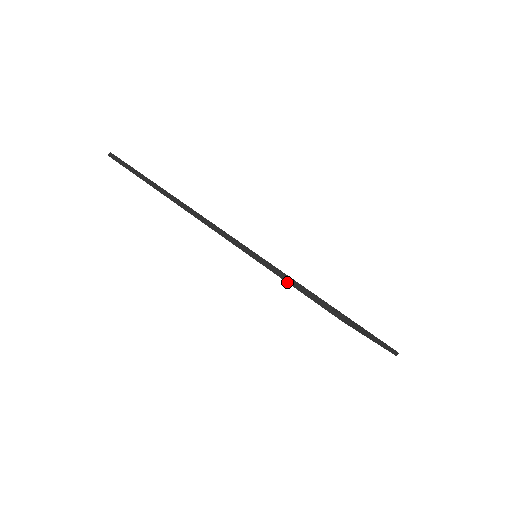
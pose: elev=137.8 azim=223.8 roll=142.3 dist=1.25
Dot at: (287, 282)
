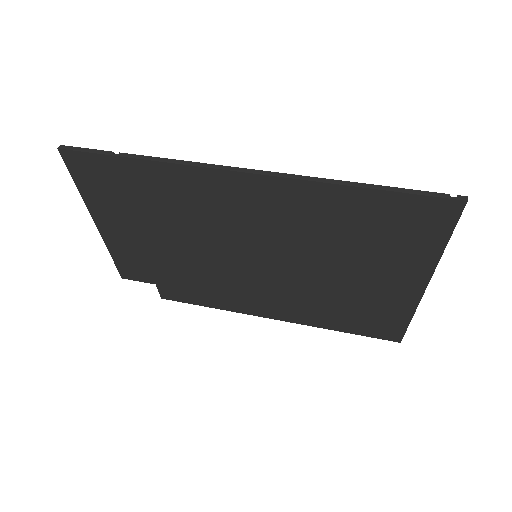
Dot at: (390, 190)
